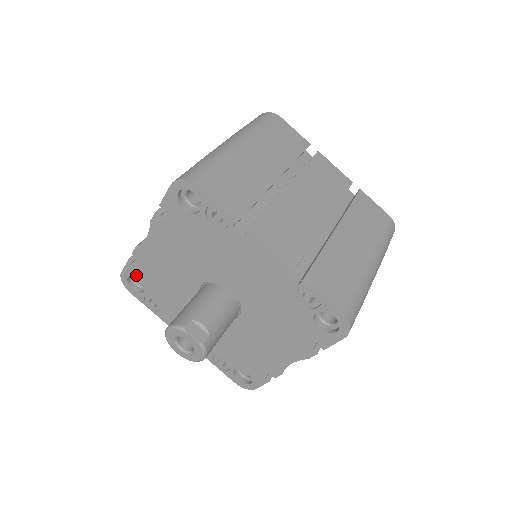
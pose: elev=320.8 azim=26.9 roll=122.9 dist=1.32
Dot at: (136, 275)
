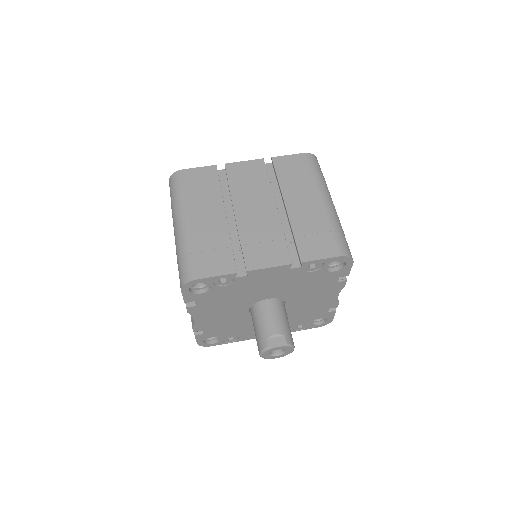
Dot at: (207, 337)
